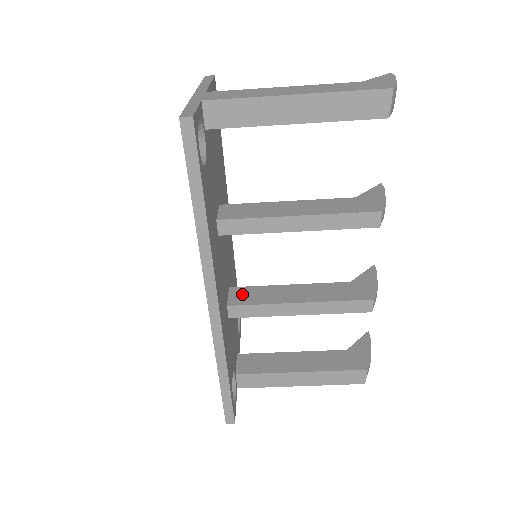
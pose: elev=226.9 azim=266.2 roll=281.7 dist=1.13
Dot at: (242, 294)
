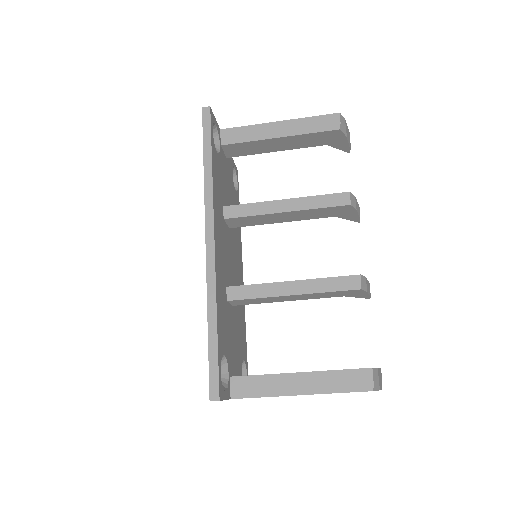
Dot at: occluded
